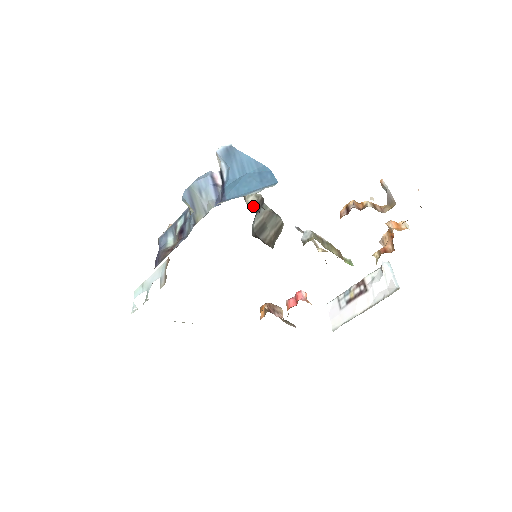
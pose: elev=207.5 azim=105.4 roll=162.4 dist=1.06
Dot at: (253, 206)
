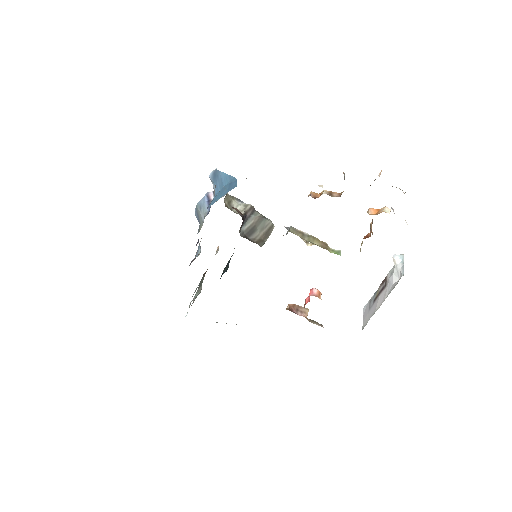
Dot at: occluded
